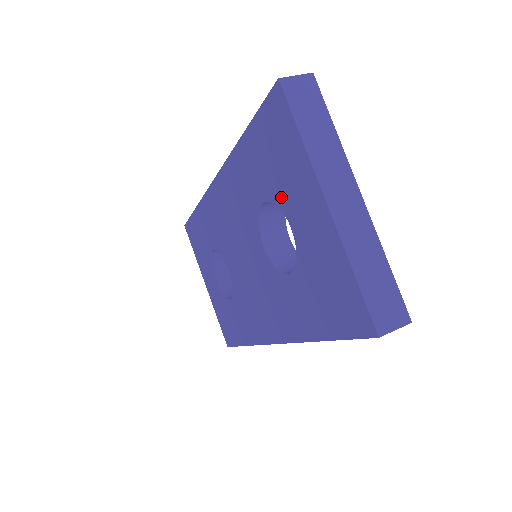
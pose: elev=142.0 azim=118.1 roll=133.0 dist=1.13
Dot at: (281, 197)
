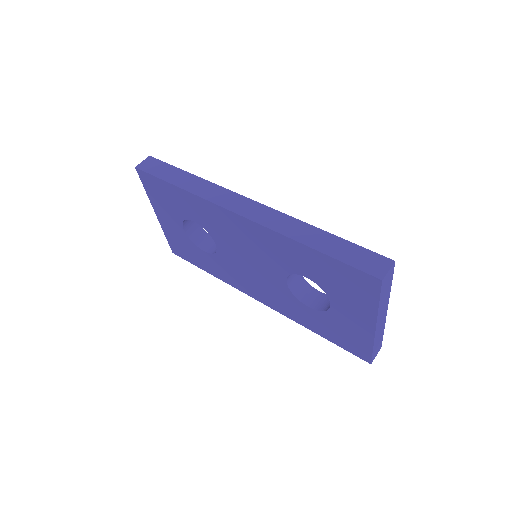
Dot at: (332, 294)
